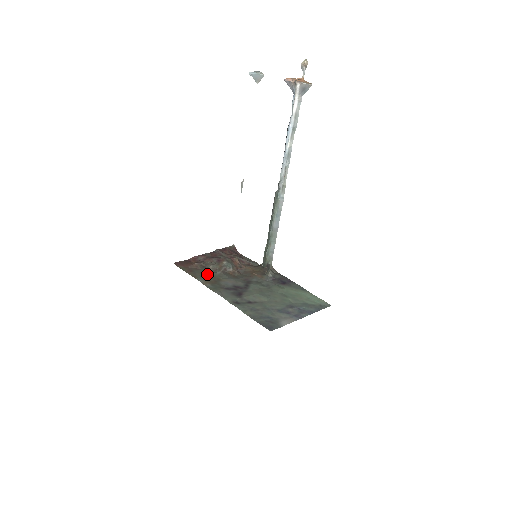
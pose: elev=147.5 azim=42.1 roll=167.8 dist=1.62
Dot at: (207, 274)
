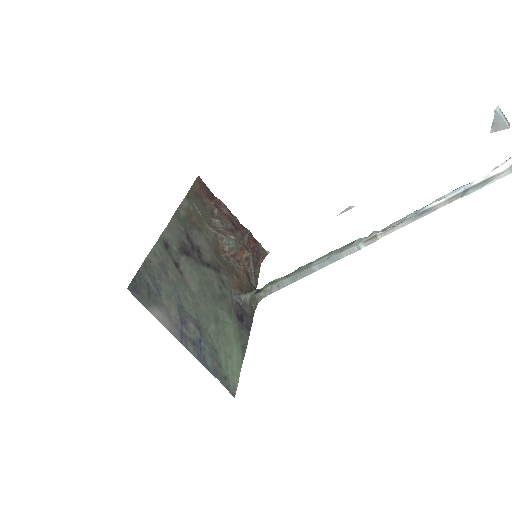
Dot at: (201, 213)
